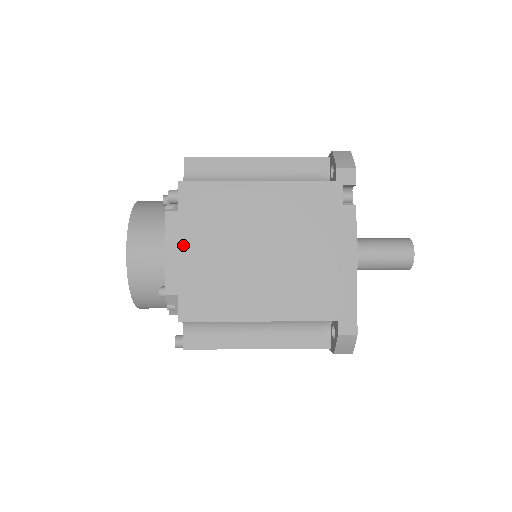
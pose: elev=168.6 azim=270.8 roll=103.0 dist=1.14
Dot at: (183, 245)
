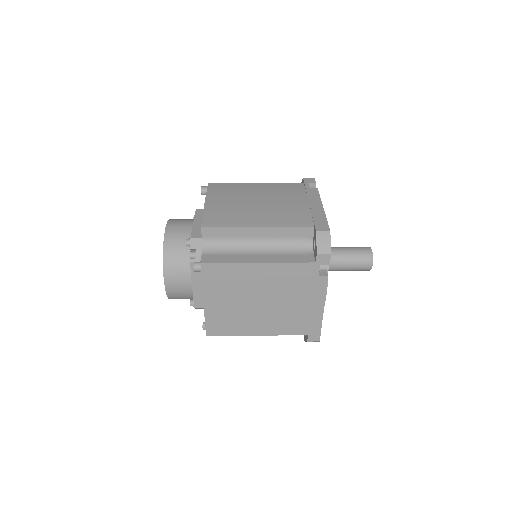
Dot at: (206, 298)
